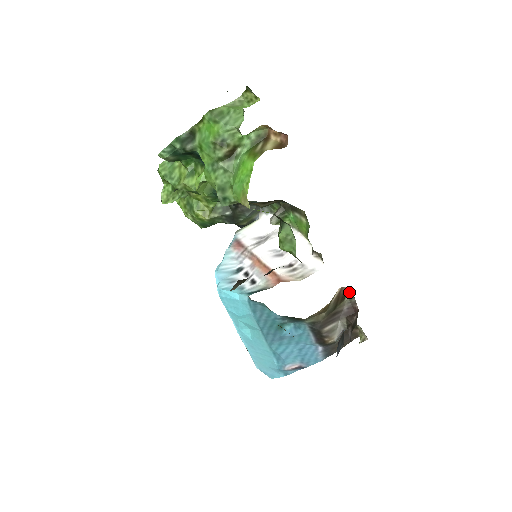
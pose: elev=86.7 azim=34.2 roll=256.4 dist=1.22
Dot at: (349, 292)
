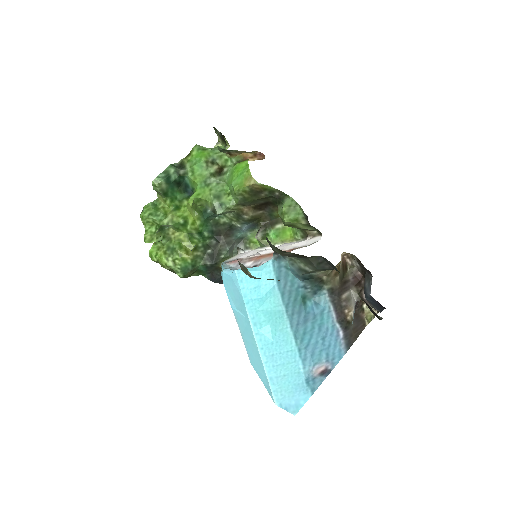
Dot at: (348, 263)
